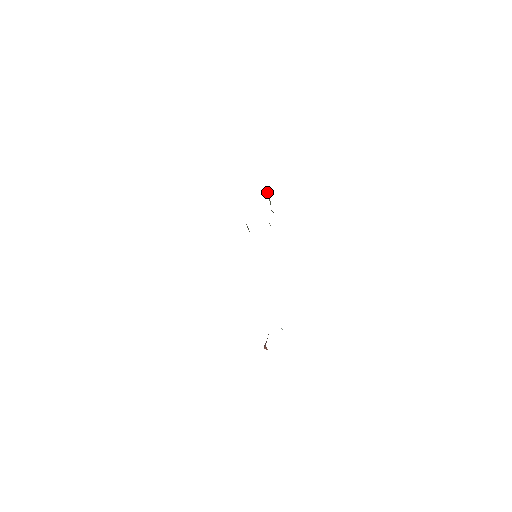
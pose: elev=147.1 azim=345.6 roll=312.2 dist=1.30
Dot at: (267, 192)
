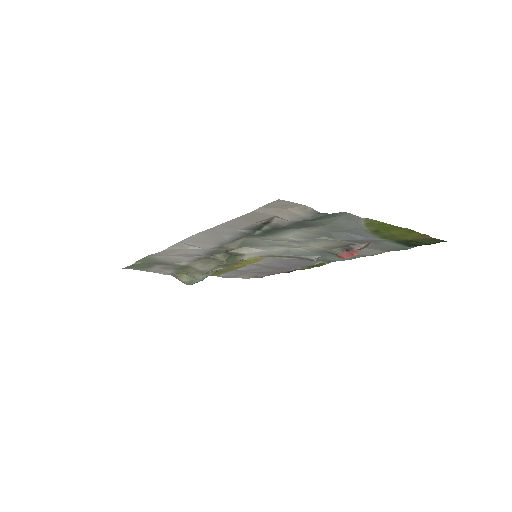
Dot at: (180, 279)
